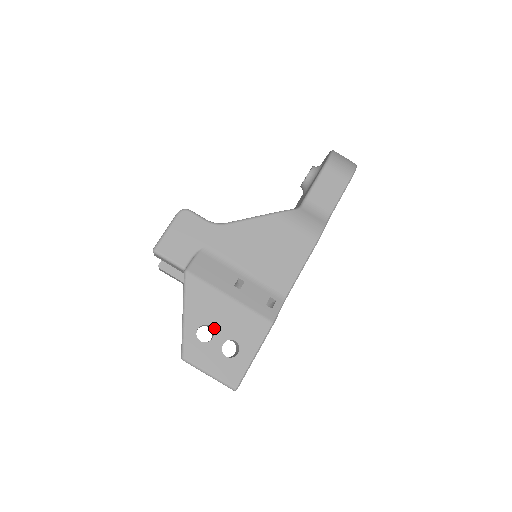
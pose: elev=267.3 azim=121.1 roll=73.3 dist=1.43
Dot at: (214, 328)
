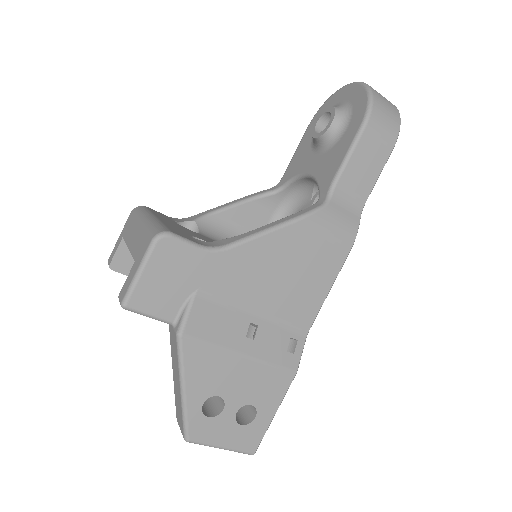
Dot at: (224, 398)
